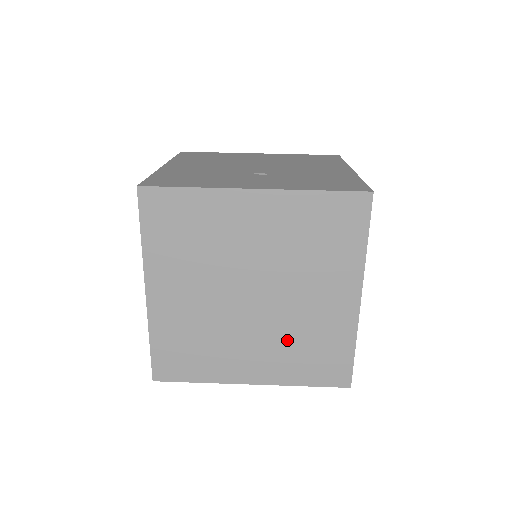
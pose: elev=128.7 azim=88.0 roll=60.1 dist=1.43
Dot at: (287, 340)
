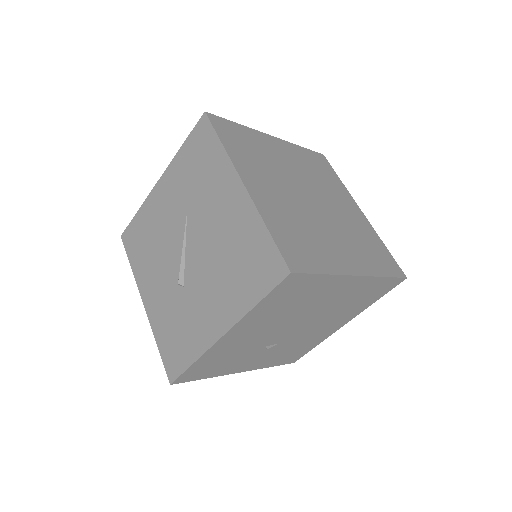
Dot at: (351, 236)
